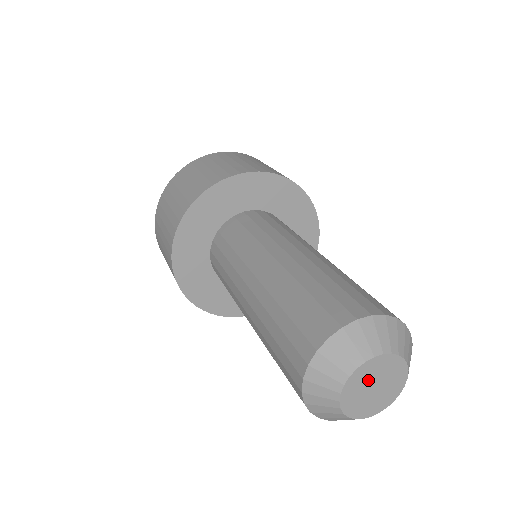
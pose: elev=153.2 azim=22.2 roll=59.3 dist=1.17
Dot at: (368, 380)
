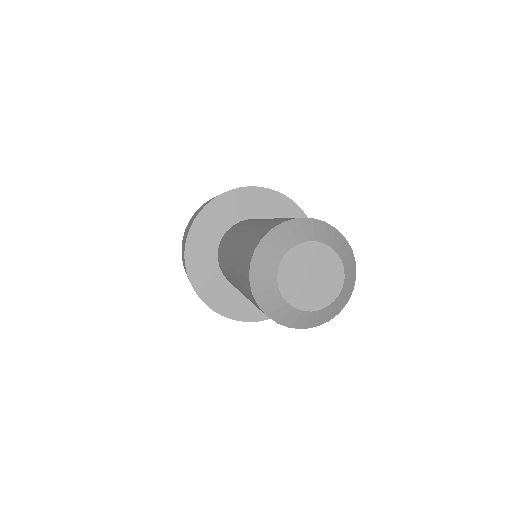
Dot at: (301, 268)
